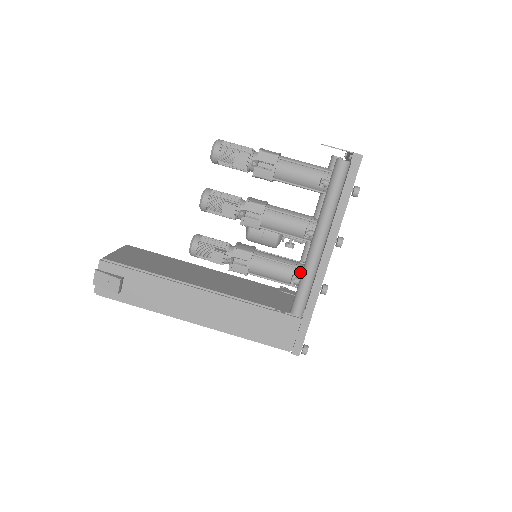
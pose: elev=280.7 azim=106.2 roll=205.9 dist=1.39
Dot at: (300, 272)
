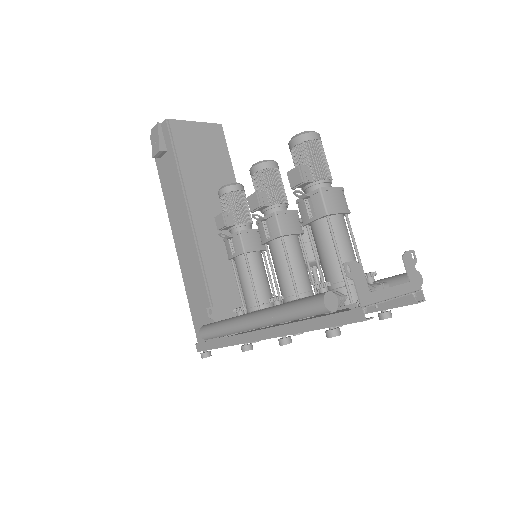
Dot at: occluded
